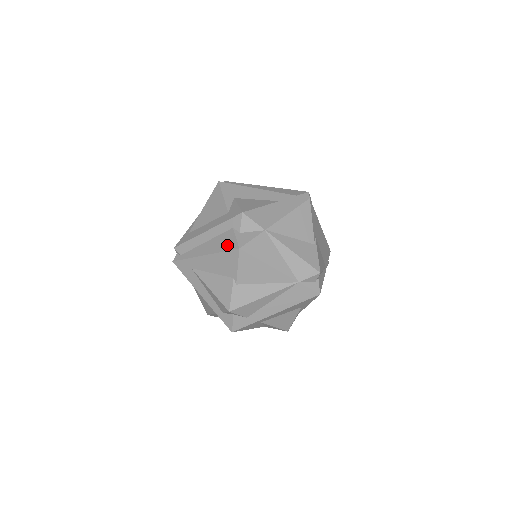
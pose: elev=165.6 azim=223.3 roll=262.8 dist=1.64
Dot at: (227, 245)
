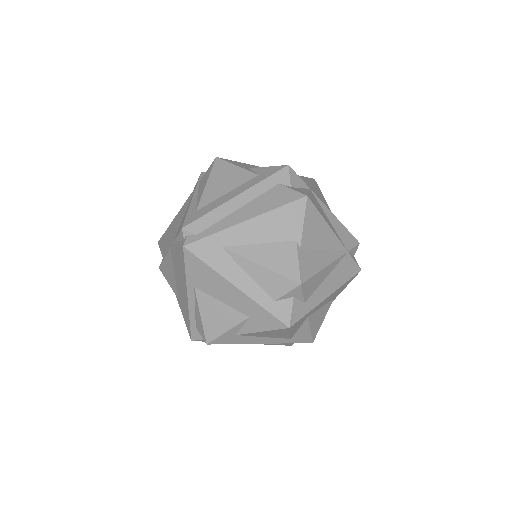
Dot at: (283, 199)
